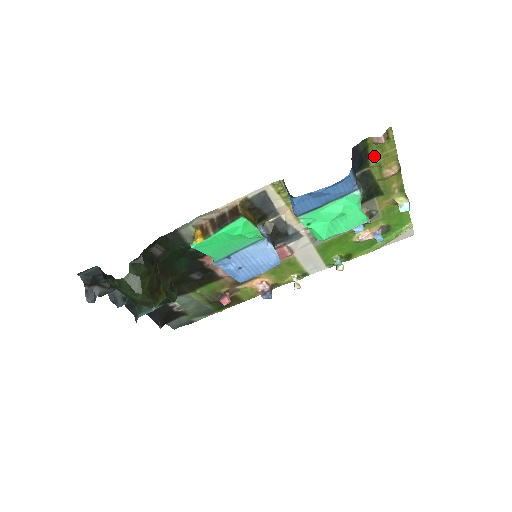
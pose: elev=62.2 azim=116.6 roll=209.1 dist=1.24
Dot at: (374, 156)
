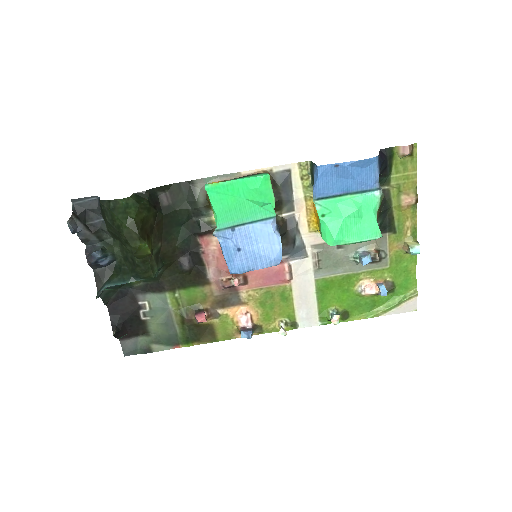
Dot at: (396, 173)
